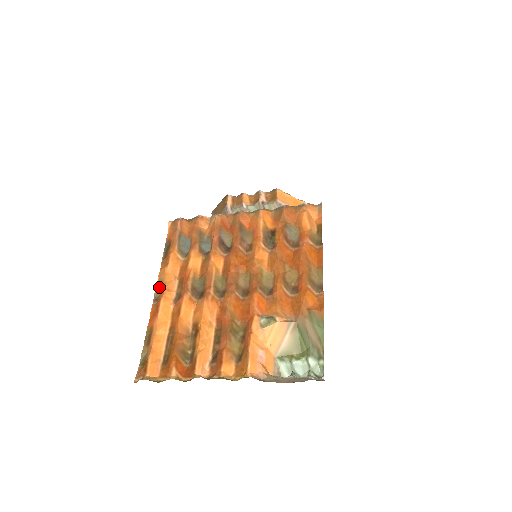
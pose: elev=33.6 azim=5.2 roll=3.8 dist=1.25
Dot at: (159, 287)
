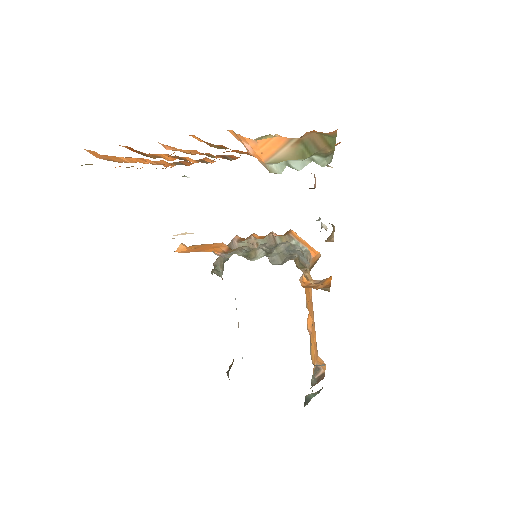
Dot at: occluded
